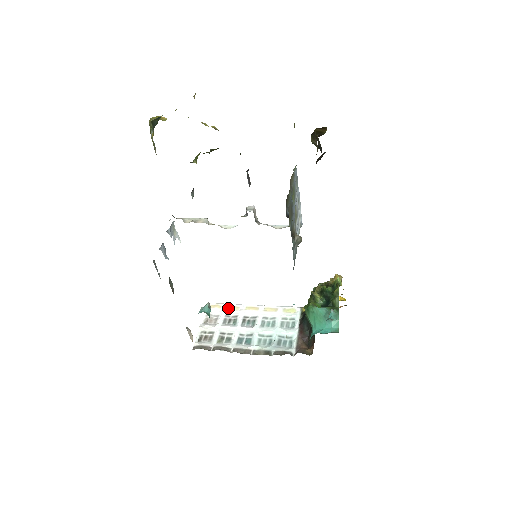
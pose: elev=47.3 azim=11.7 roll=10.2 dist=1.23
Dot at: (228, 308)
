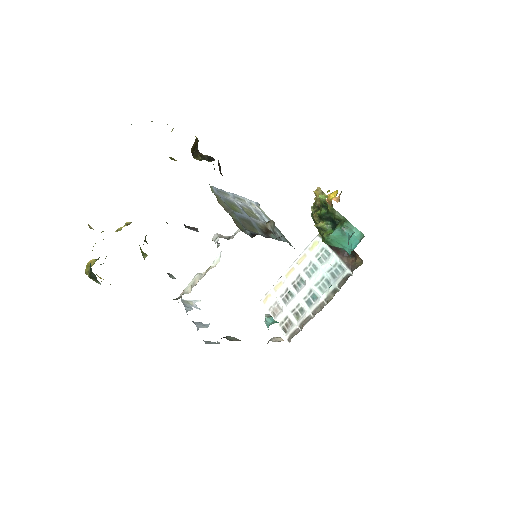
Dot at: (276, 290)
